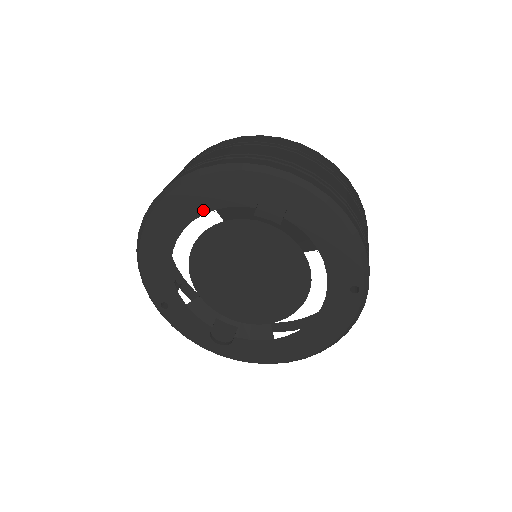
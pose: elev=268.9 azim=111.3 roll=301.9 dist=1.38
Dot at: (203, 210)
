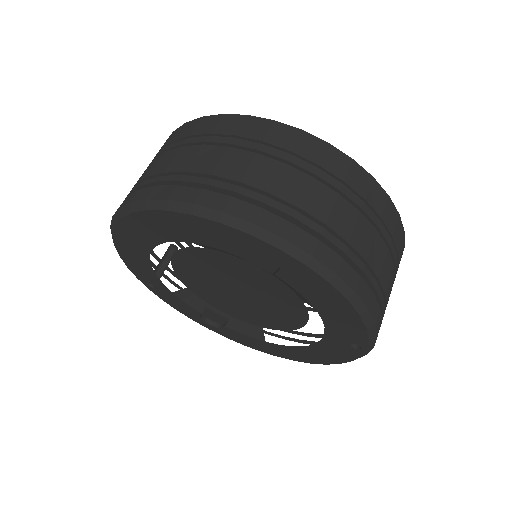
Dot at: (177, 238)
